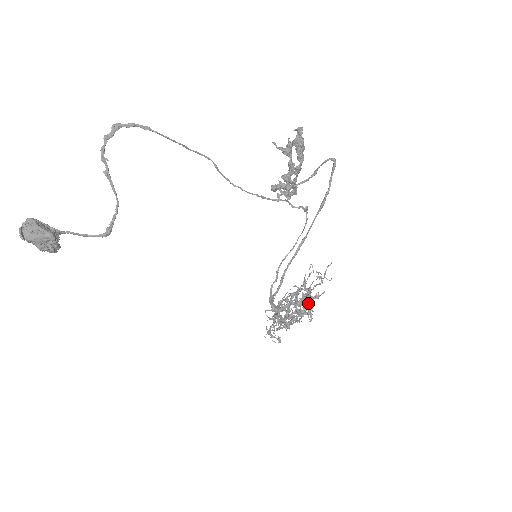
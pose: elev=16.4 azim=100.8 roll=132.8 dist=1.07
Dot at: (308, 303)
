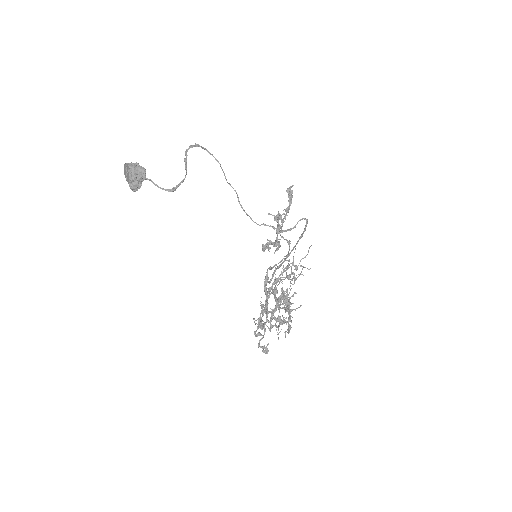
Dot at: (295, 278)
